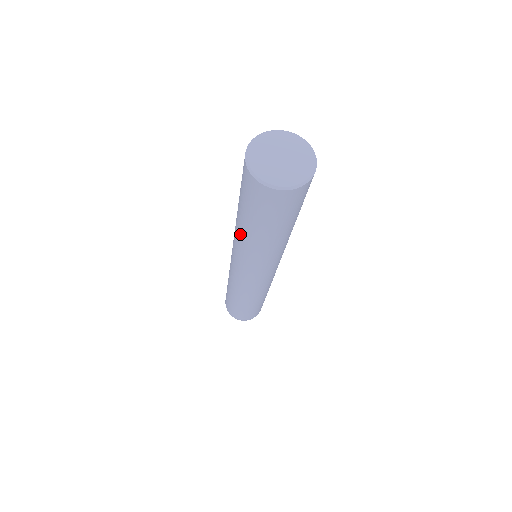
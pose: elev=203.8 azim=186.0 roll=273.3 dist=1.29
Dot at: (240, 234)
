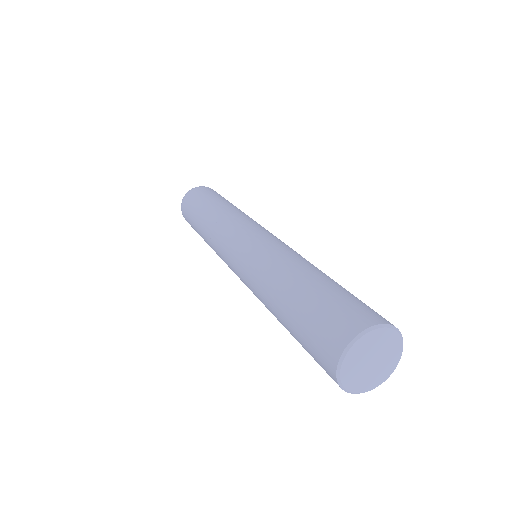
Dot at: (271, 312)
